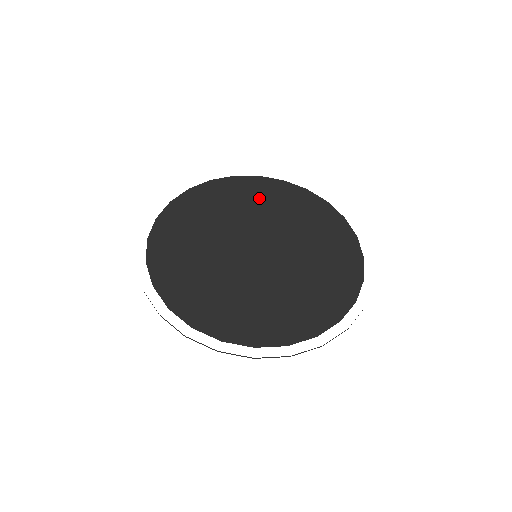
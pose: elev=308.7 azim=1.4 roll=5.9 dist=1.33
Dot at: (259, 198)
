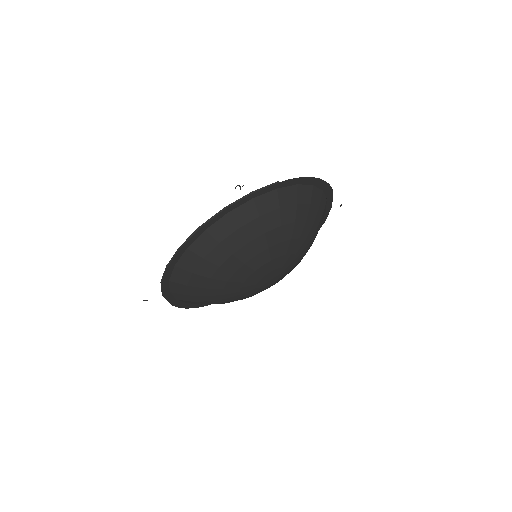
Dot at: occluded
